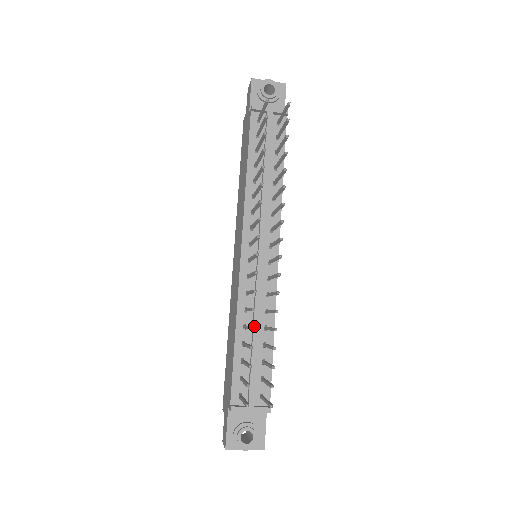
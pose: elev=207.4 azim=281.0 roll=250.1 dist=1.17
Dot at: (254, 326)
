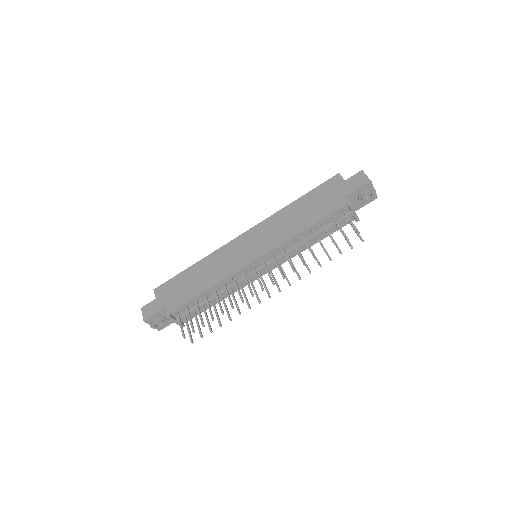
Dot at: (219, 295)
